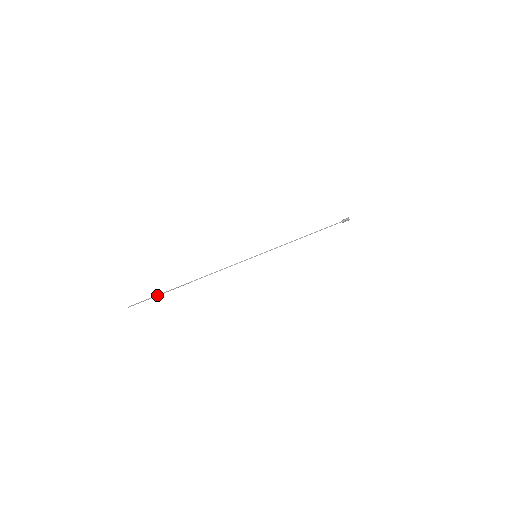
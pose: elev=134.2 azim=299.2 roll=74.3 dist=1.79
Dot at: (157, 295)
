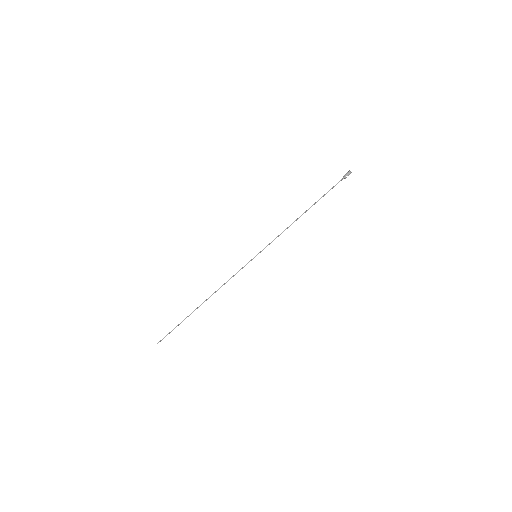
Dot at: occluded
